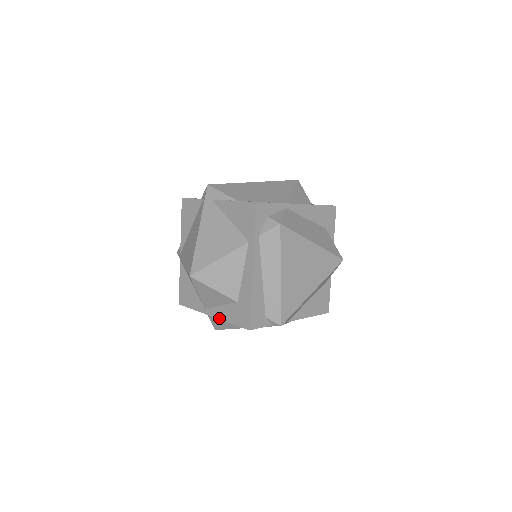
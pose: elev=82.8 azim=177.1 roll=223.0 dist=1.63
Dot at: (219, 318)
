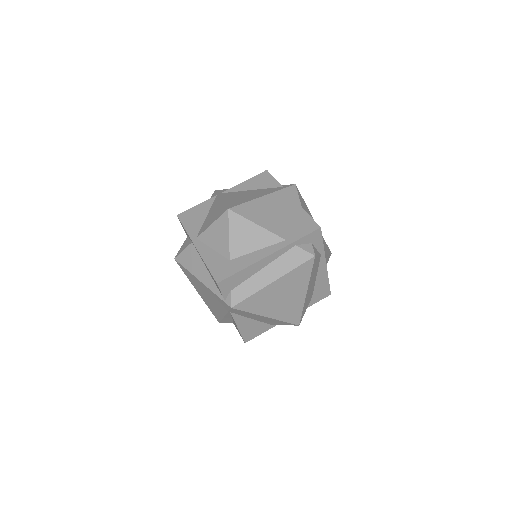
Dot at: (201, 254)
